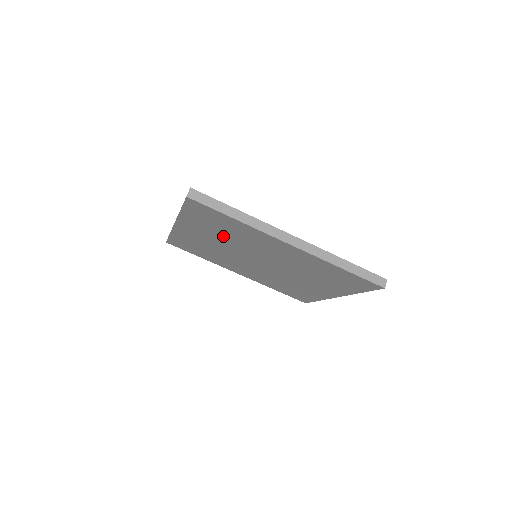
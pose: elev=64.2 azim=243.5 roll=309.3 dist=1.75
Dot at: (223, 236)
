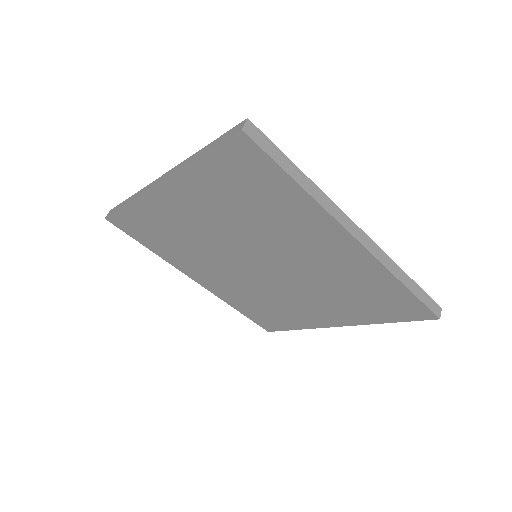
Dot at: (237, 215)
